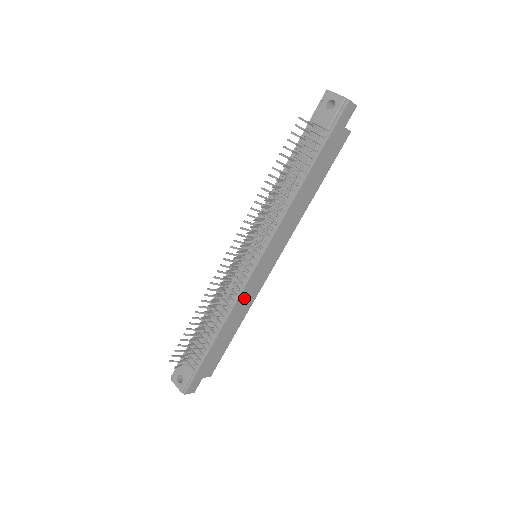
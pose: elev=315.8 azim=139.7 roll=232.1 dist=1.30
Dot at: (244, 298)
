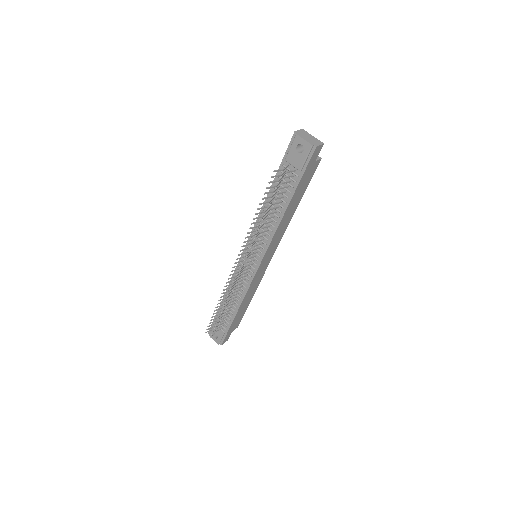
Dot at: (252, 286)
